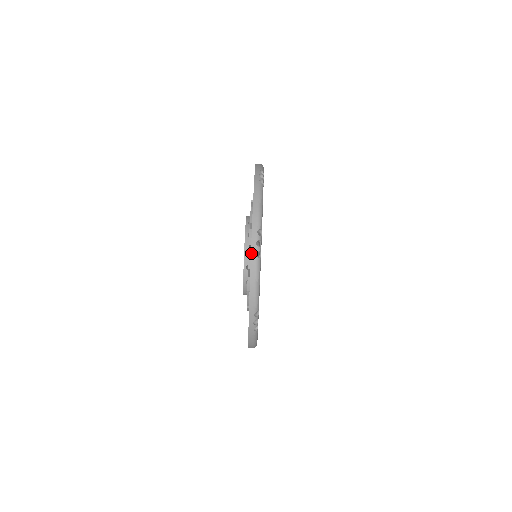
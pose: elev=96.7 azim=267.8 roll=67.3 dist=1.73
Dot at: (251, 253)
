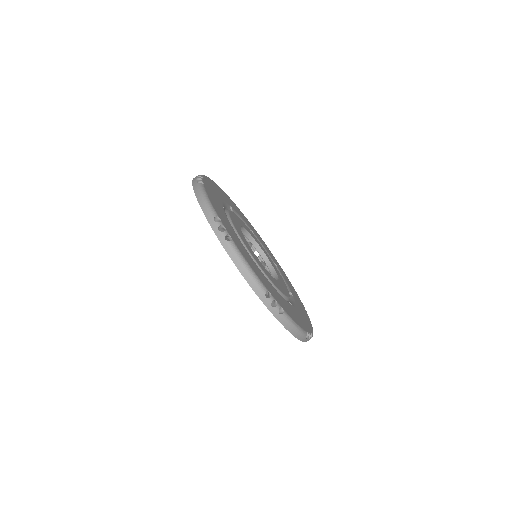
Dot at: occluded
